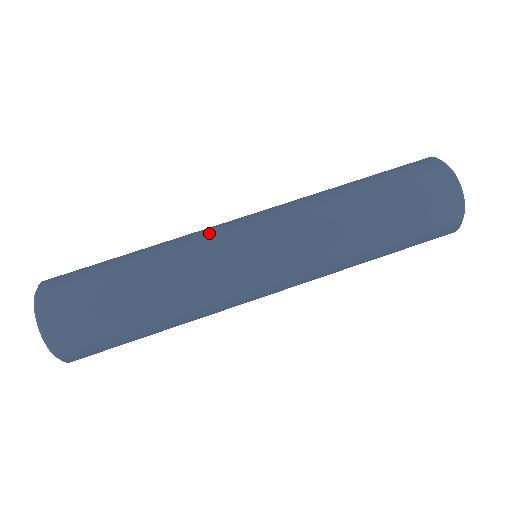
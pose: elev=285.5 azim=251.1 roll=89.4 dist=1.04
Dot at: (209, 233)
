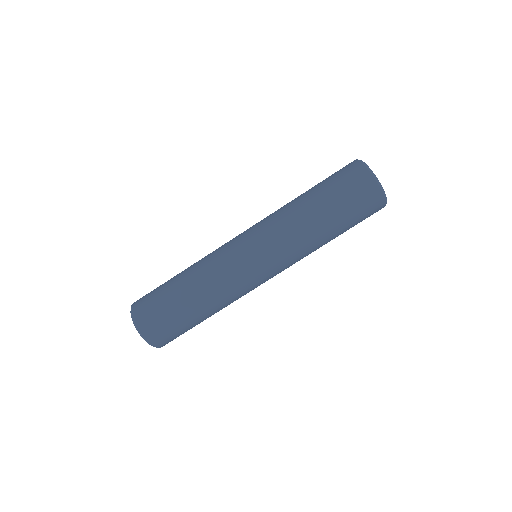
Dot at: (227, 264)
